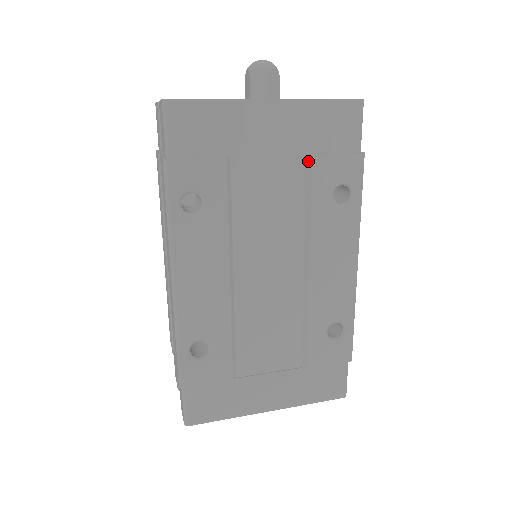
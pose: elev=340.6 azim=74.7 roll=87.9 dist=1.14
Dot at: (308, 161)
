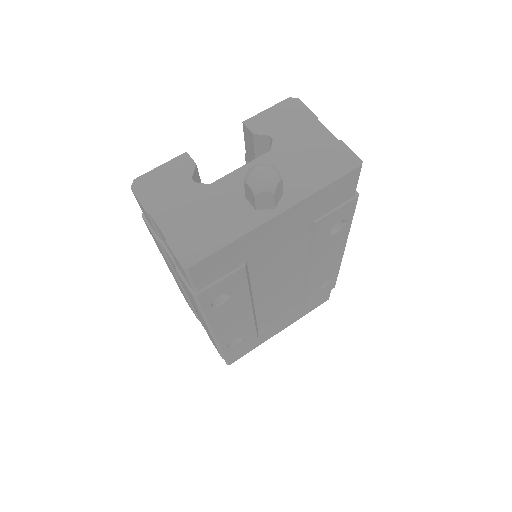
Dot at: (311, 226)
